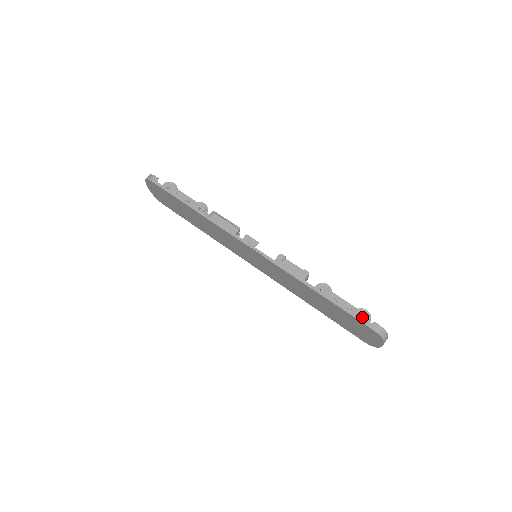
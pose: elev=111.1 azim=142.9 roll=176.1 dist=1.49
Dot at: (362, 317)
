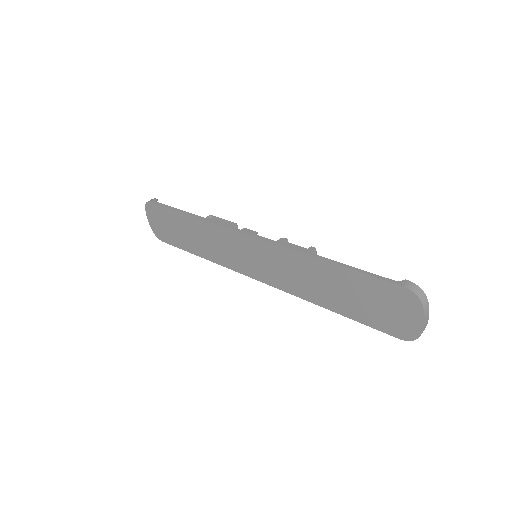
Dot at: occluded
